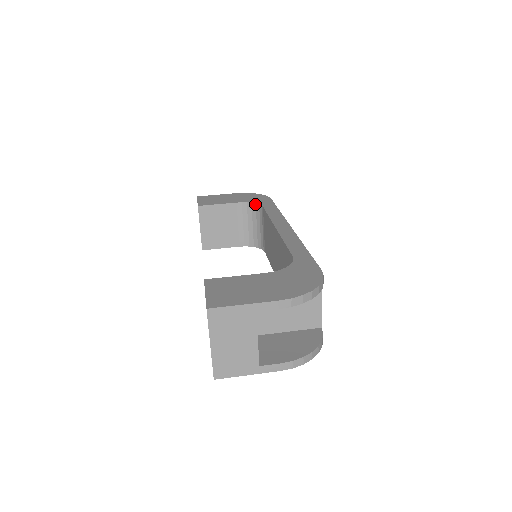
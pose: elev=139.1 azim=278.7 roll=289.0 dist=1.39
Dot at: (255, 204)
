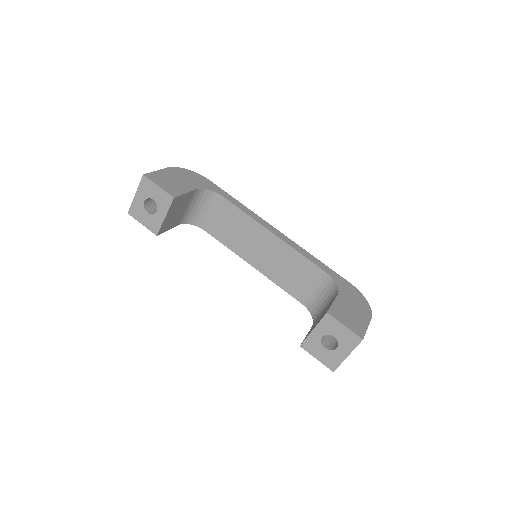
Dot at: (210, 191)
